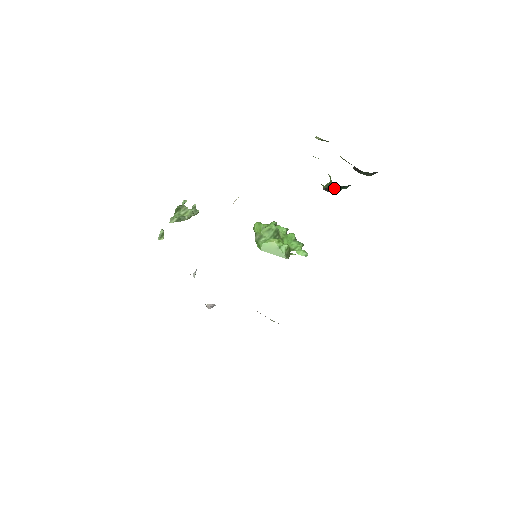
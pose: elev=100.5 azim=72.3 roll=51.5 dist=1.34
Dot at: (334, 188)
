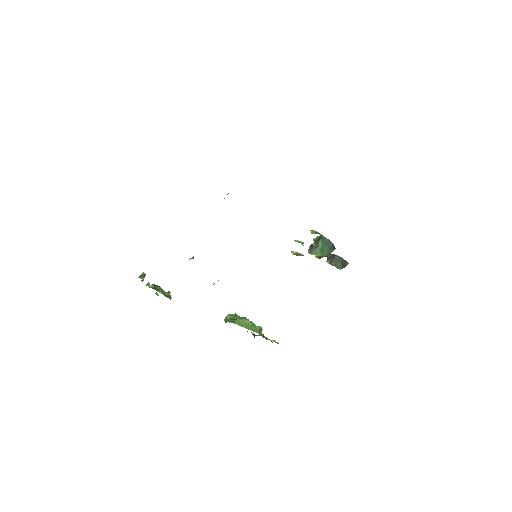
Dot at: (320, 242)
